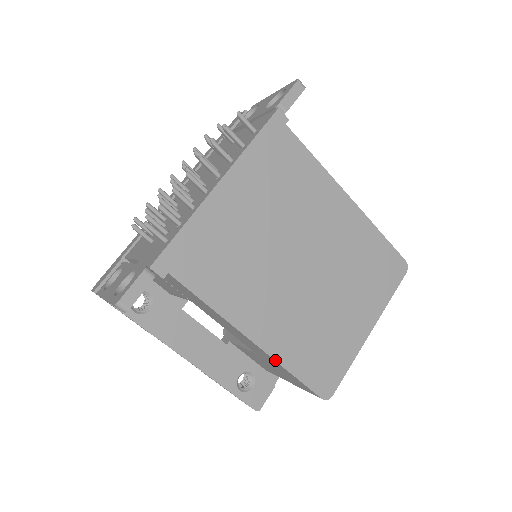
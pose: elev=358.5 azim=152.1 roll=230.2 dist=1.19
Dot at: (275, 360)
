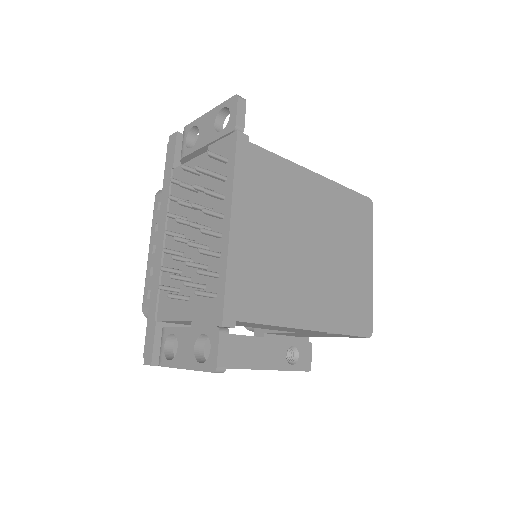
Dot at: (330, 332)
